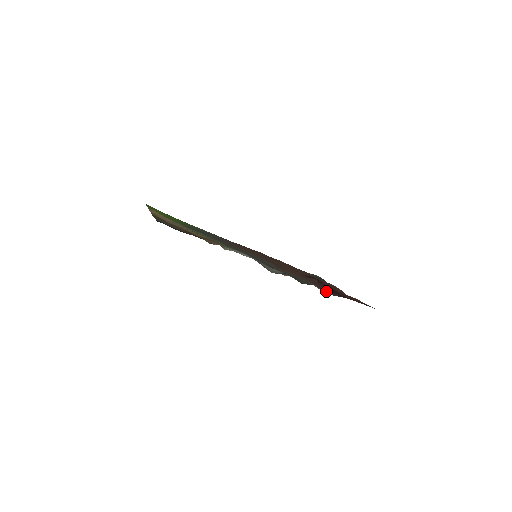
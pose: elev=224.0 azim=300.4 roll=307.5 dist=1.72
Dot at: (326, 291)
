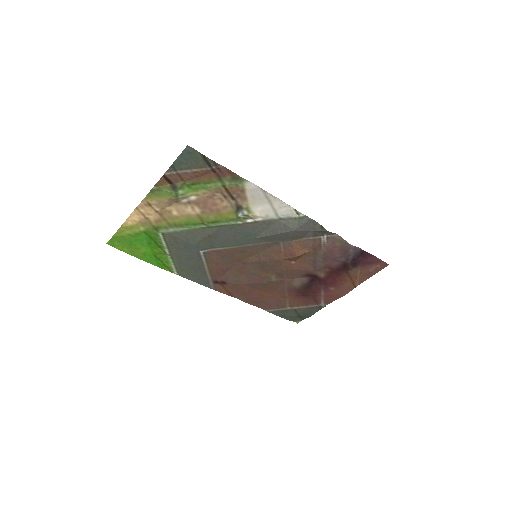
Dot at: (342, 256)
